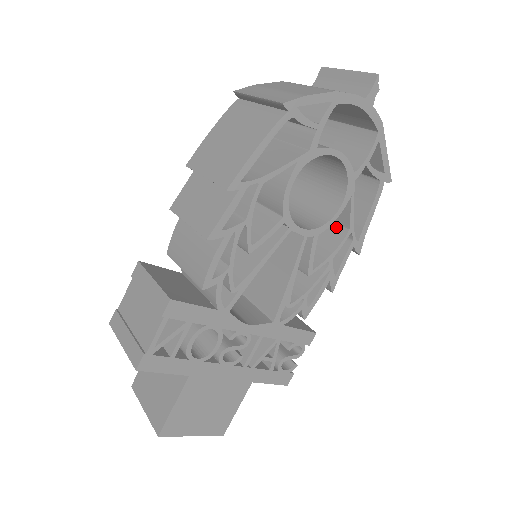
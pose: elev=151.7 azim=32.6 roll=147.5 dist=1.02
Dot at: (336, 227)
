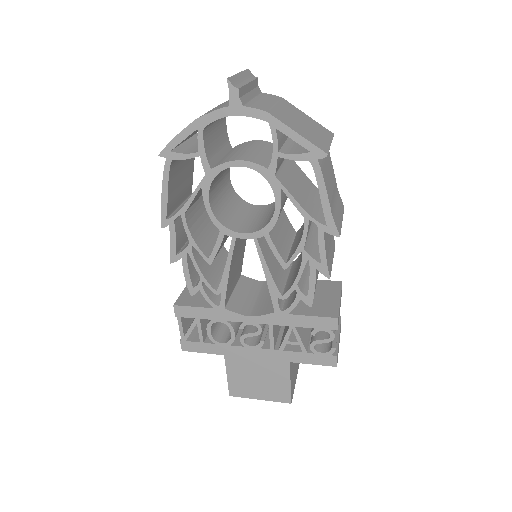
Dot at: occluded
